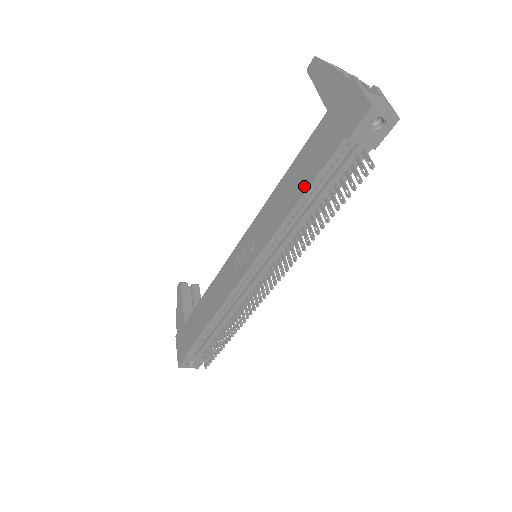
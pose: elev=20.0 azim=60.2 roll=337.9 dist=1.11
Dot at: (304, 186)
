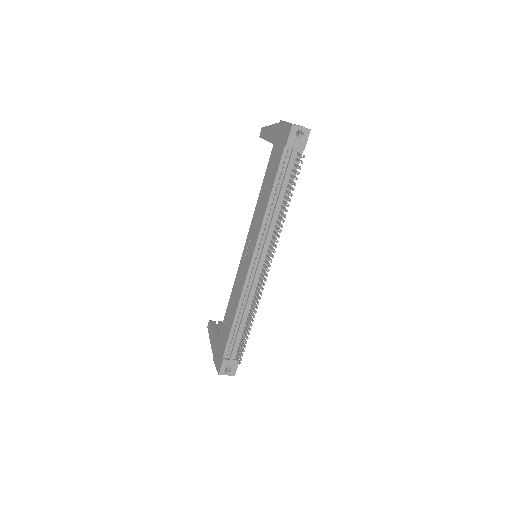
Dot at: (271, 186)
